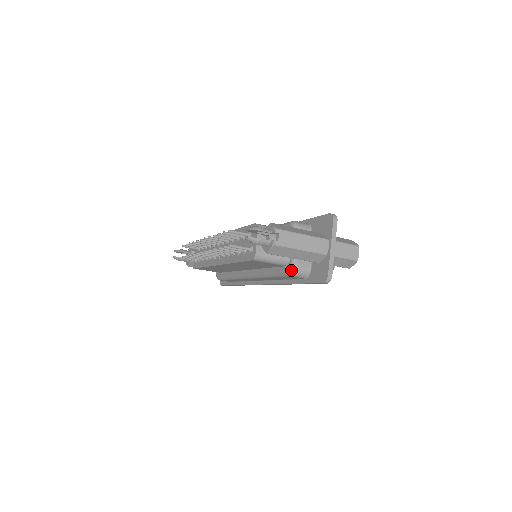
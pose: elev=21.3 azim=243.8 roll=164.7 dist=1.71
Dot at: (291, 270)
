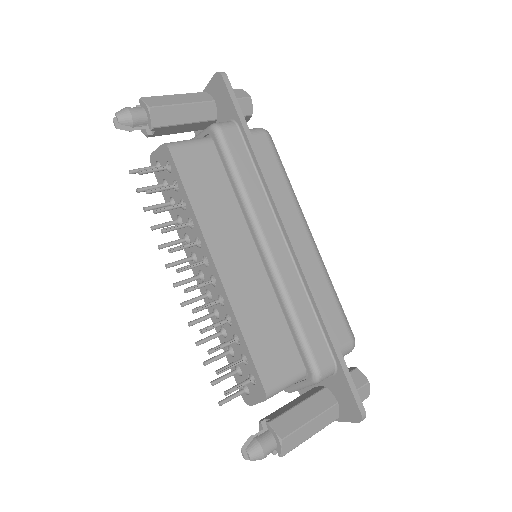
Dot at: occluded
